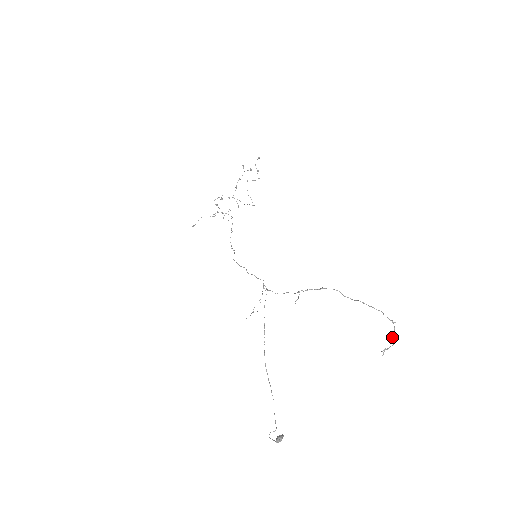
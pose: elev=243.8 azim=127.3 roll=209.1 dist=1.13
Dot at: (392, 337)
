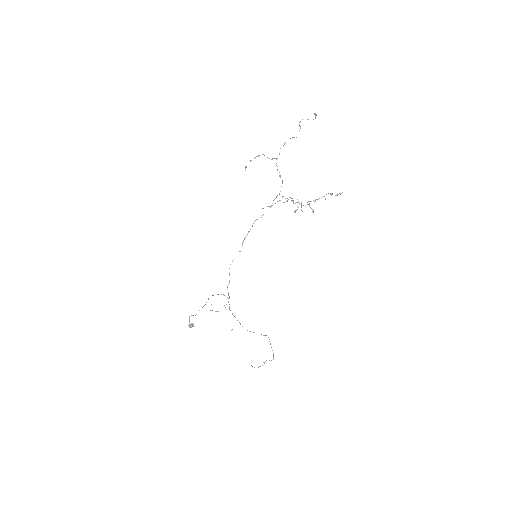
Dot at: occluded
